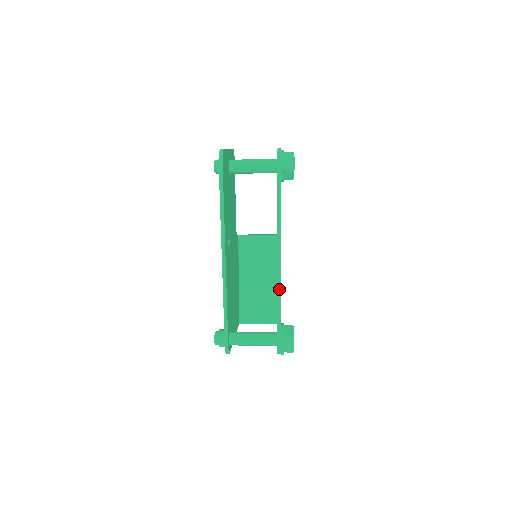
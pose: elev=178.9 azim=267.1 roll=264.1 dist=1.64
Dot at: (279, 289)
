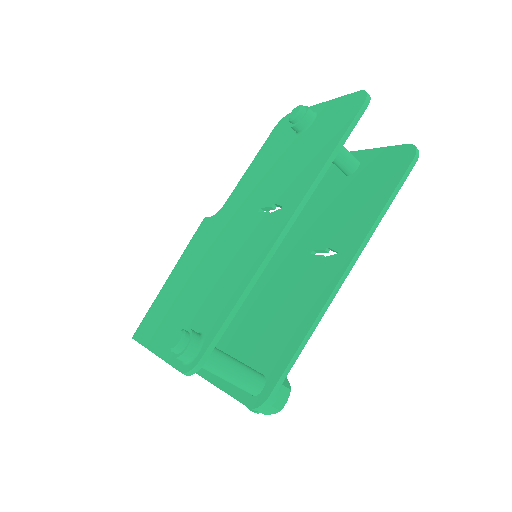
Dot at: (323, 312)
